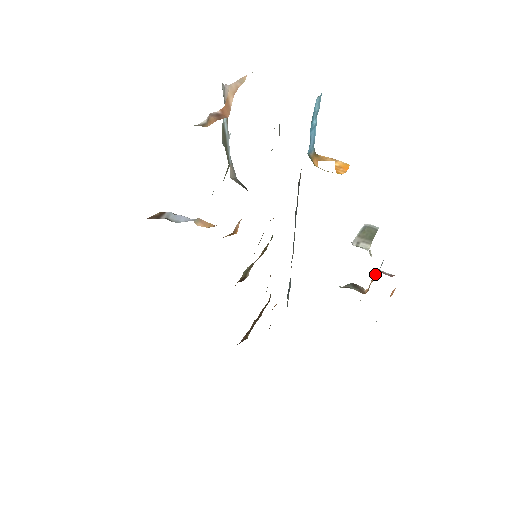
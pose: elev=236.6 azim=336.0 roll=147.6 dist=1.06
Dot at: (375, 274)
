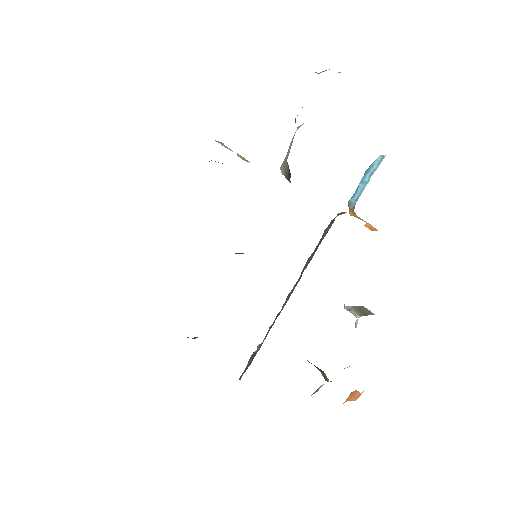
Dot at: occluded
